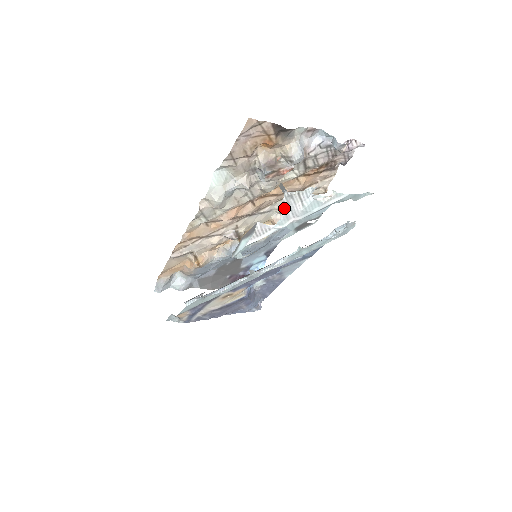
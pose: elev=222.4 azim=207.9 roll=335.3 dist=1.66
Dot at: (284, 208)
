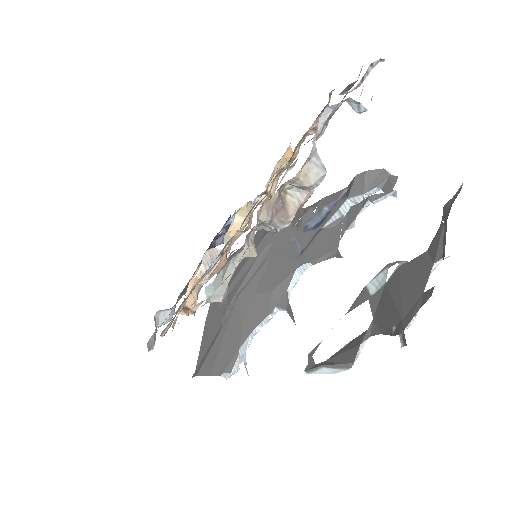
Dot at: (391, 333)
